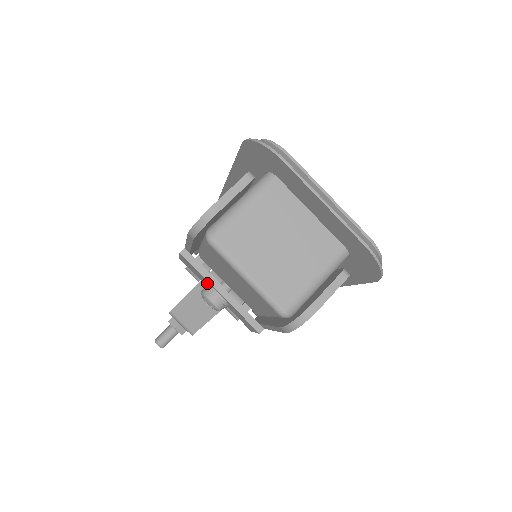
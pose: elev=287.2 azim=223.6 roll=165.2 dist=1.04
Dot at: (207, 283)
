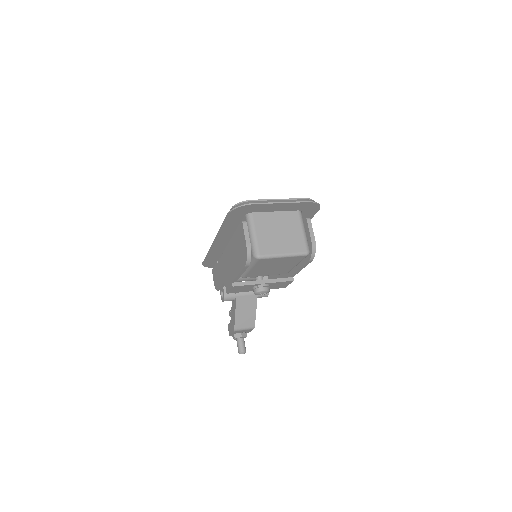
Dot at: (253, 287)
